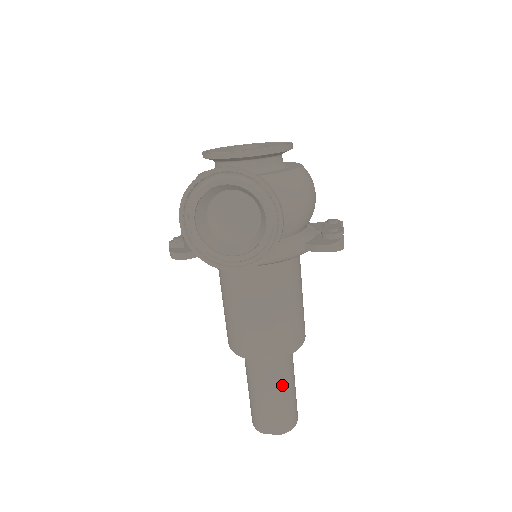
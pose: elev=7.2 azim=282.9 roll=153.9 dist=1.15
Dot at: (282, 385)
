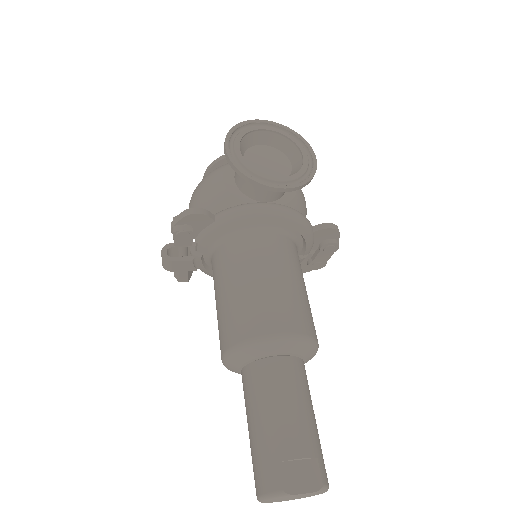
Dot at: (307, 398)
